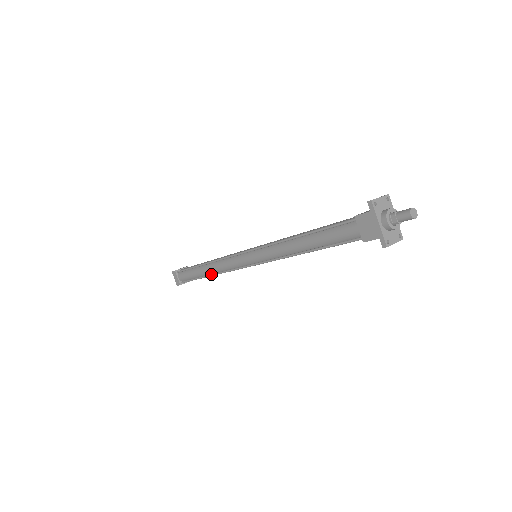
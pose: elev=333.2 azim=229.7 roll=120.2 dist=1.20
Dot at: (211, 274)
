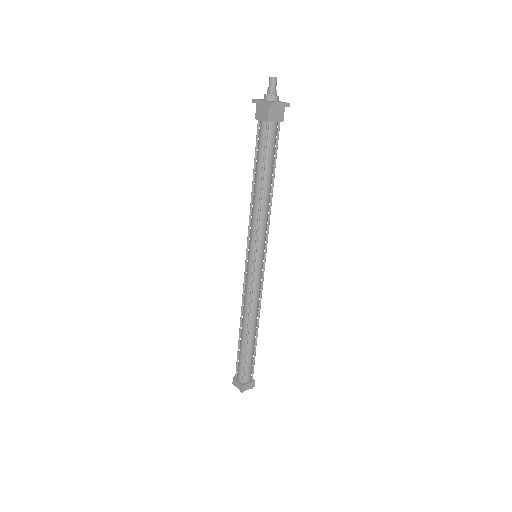
Dot at: (247, 325)
